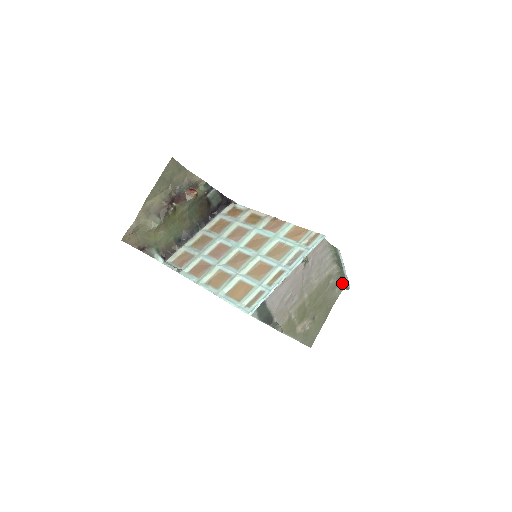
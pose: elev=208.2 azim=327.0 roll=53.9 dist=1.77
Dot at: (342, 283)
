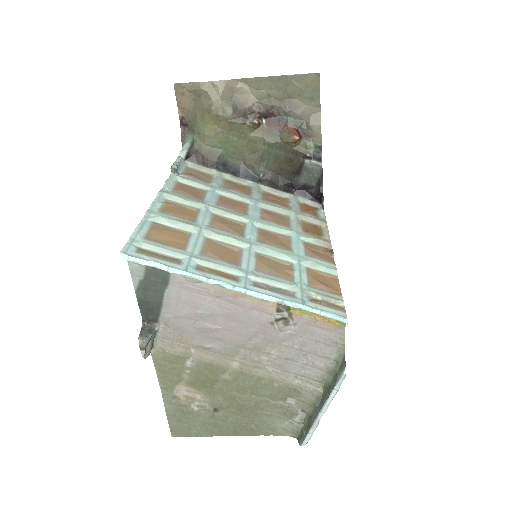
Dot at: (303, 426)
